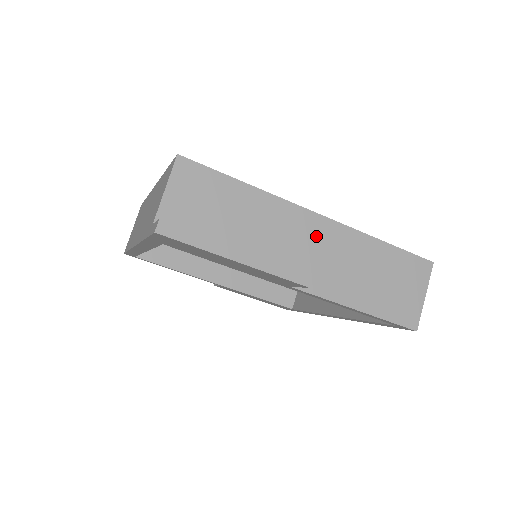
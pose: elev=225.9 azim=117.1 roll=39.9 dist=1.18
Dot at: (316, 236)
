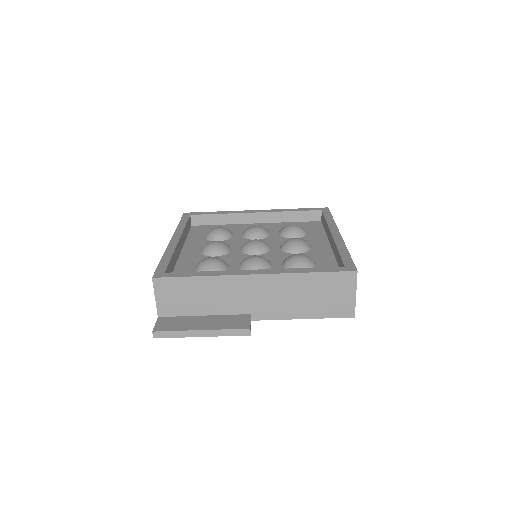
Dot at: (257, 288)
